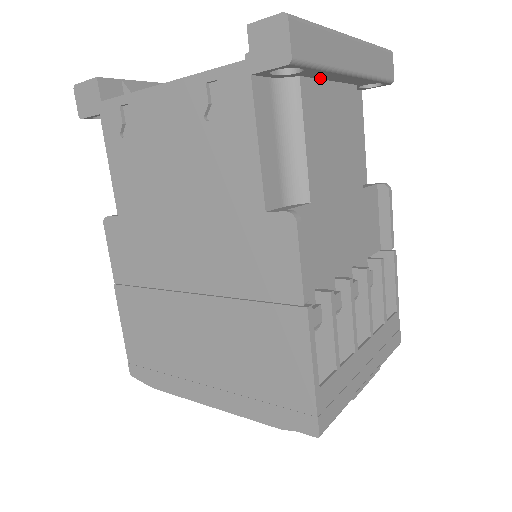
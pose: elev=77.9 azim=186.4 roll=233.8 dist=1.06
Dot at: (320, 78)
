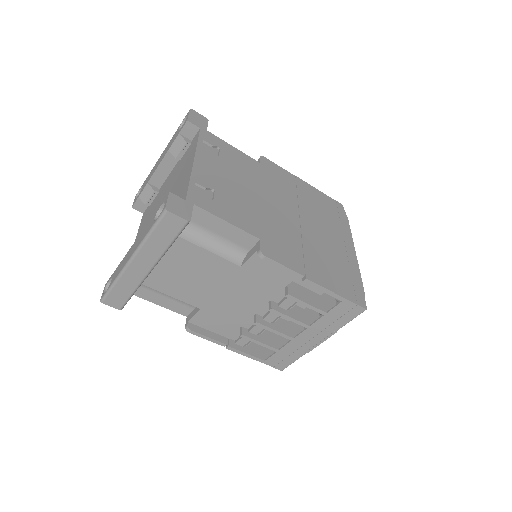
Dot at: occluded
